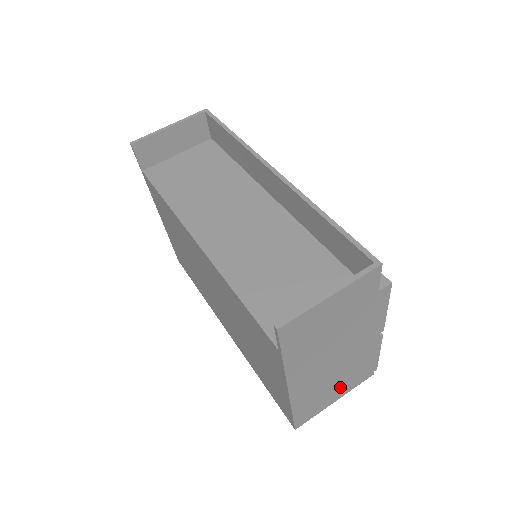
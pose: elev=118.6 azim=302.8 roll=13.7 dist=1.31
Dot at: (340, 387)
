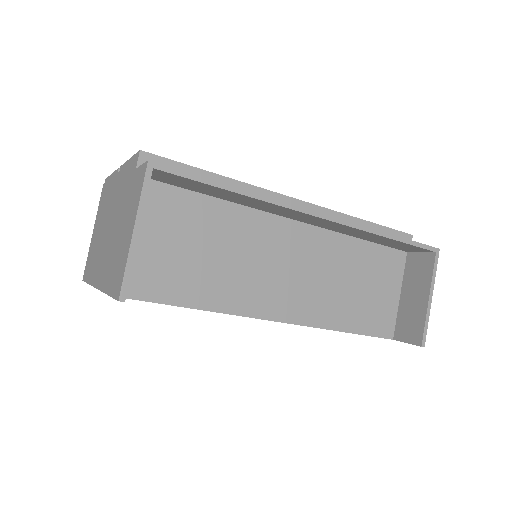
Dot at: occluded
